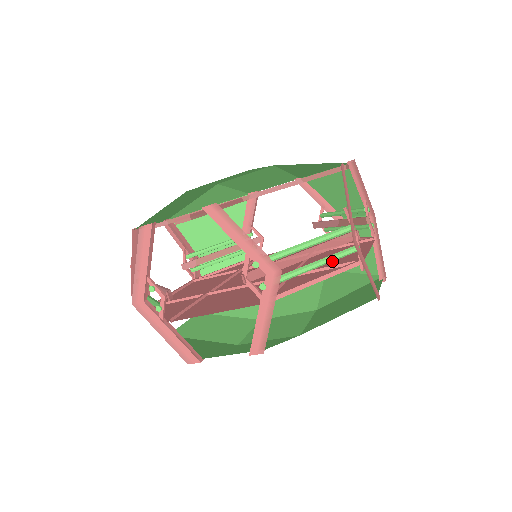
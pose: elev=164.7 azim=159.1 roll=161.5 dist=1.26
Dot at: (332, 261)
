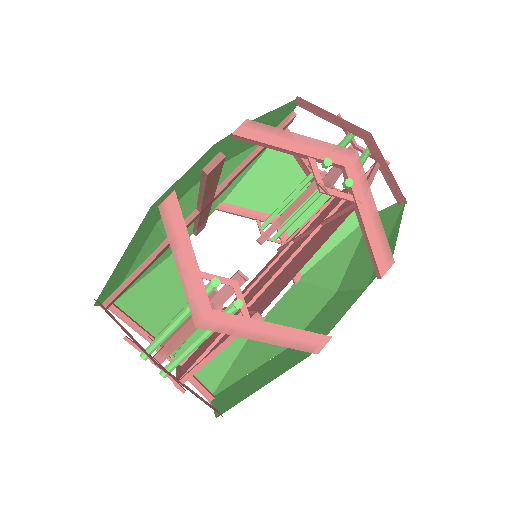
Dot at: (365, 161)
